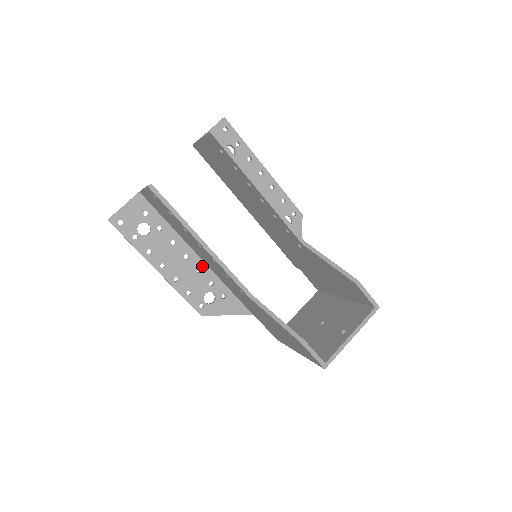
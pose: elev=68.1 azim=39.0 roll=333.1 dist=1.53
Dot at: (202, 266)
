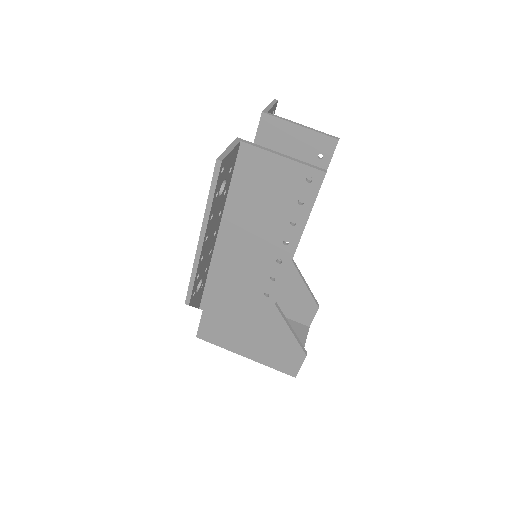
Dot at: (213, 248)
